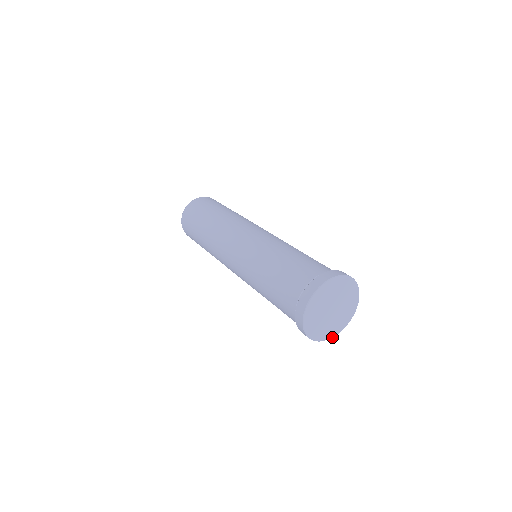
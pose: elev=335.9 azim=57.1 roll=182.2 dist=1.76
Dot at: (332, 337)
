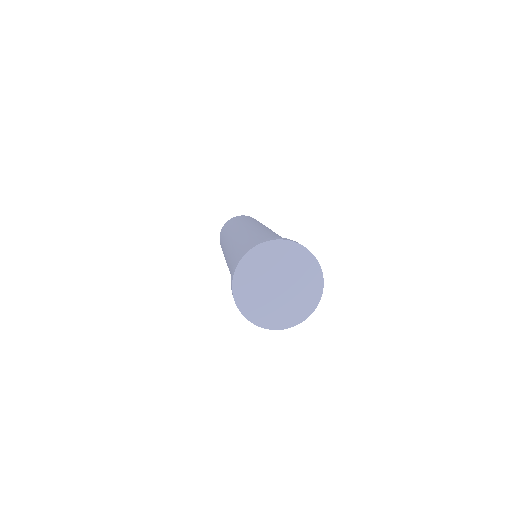
Dot at: (289, 327)
